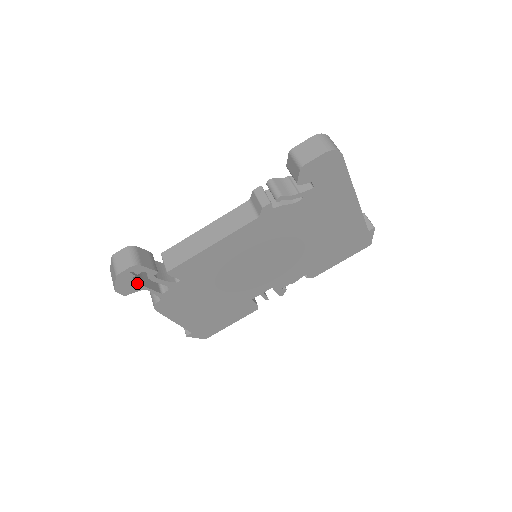
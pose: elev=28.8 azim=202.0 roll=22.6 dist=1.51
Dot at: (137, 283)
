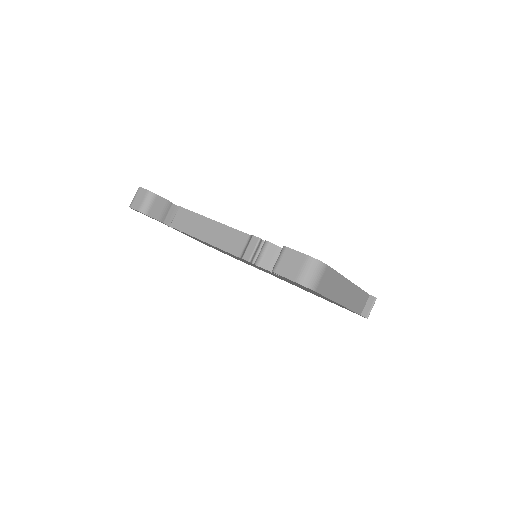
Dot at: (148, 216)
